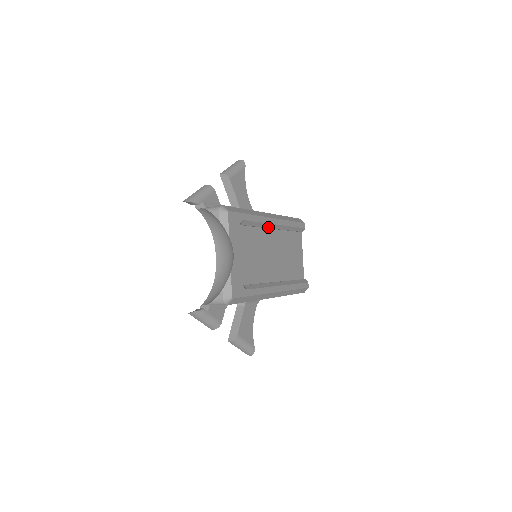
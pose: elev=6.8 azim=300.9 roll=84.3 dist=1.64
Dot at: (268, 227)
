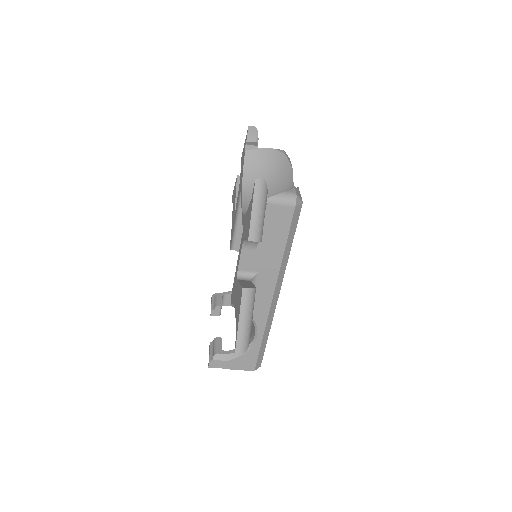
Dot at: occluded
